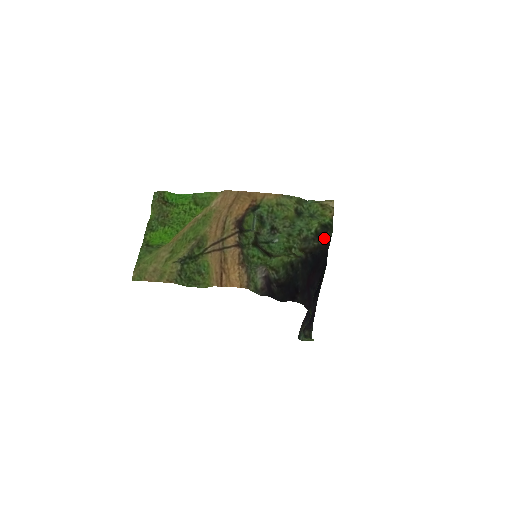
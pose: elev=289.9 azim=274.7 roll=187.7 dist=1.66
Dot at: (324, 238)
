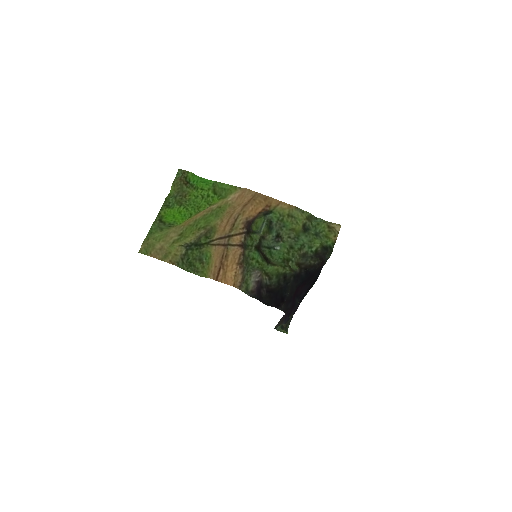
Dot at: (321, 259)
